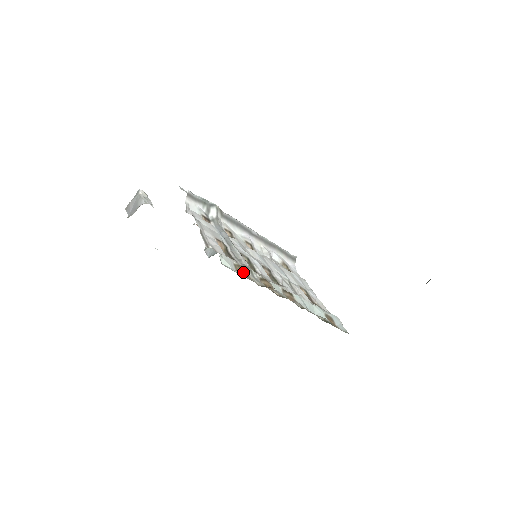
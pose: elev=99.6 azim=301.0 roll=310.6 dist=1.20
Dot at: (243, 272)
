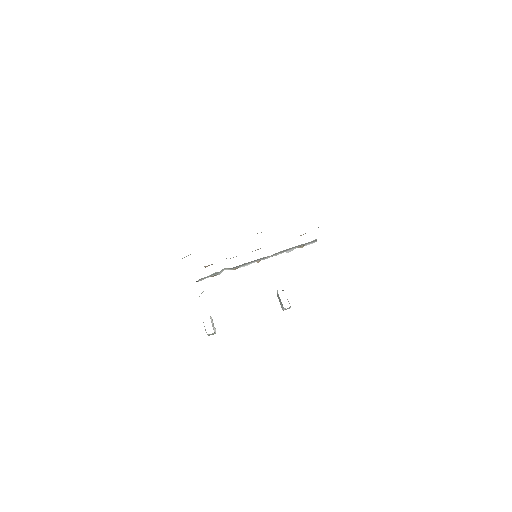
Dot at: occluded
